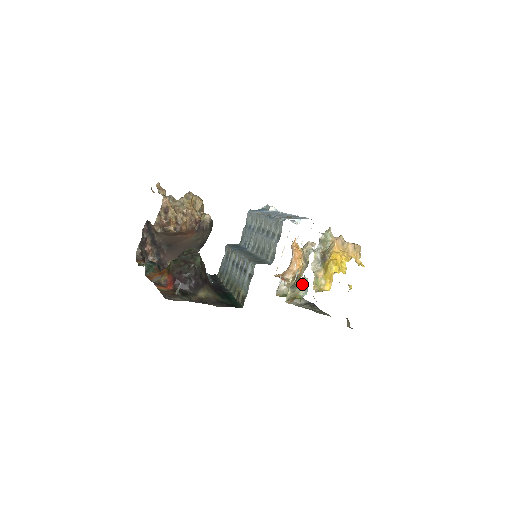
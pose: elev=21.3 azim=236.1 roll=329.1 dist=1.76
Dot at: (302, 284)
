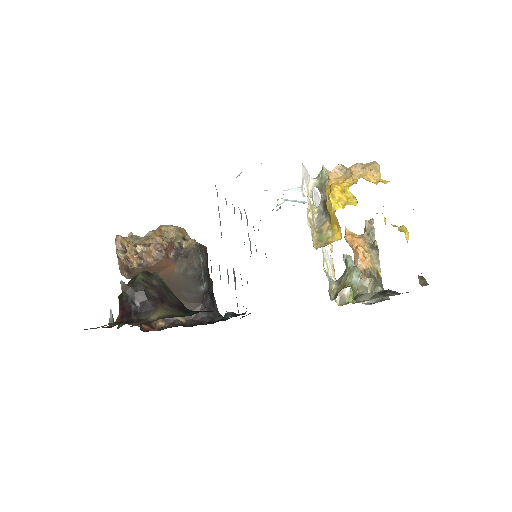
Dot at: (347, 267)
